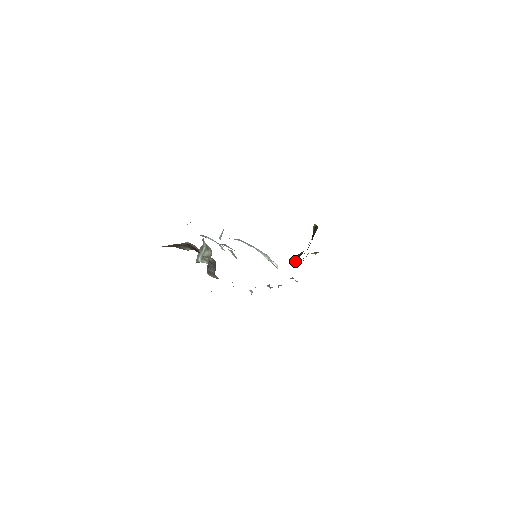
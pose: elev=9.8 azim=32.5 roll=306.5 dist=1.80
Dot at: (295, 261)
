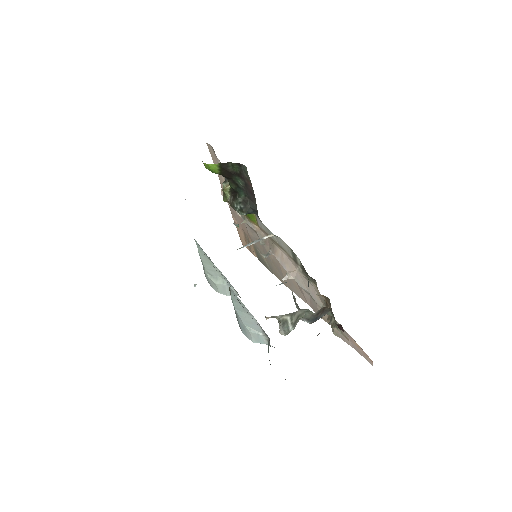
Dot at: (251, 212)
